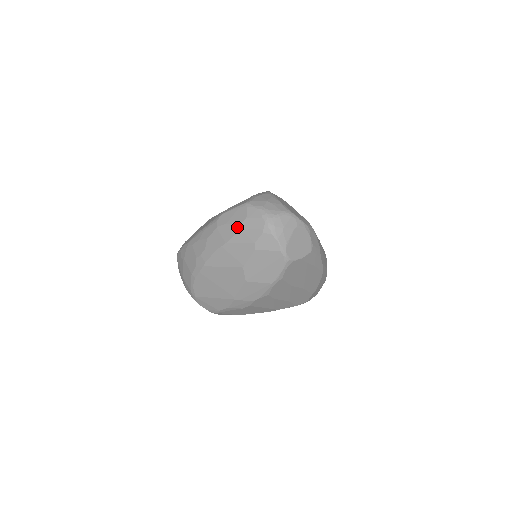
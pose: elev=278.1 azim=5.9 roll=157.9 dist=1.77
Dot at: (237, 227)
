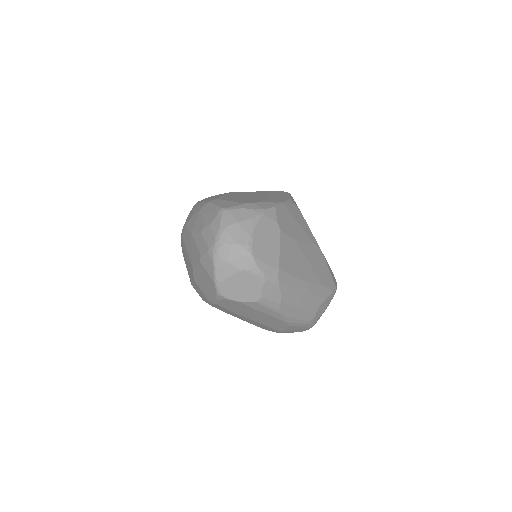
Dot at: (202, 227)
